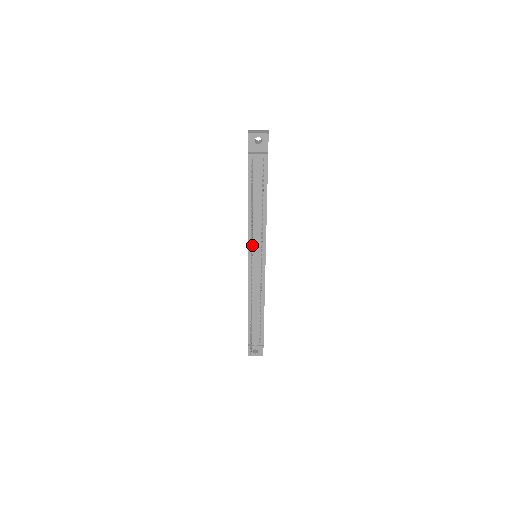
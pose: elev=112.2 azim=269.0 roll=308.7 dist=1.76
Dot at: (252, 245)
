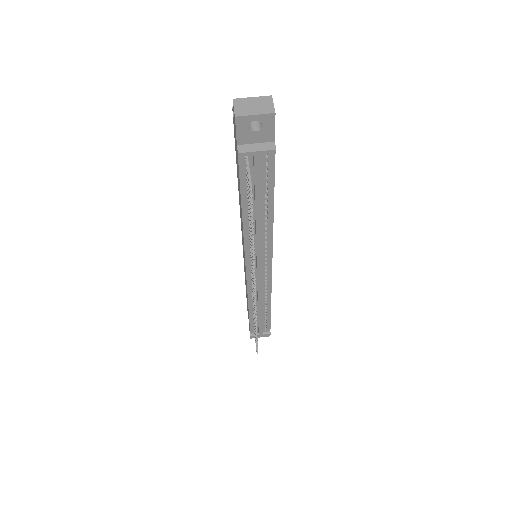
Dot at: occluded
